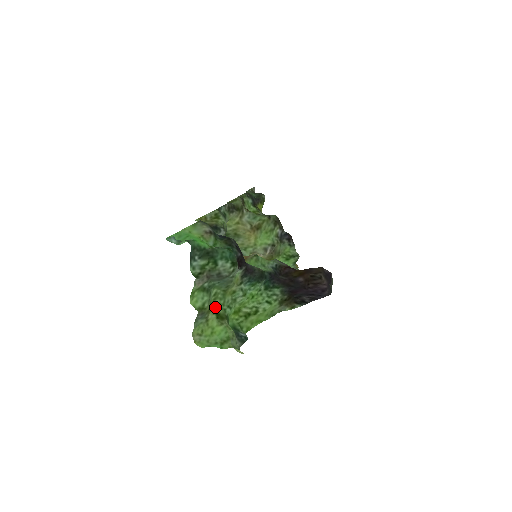
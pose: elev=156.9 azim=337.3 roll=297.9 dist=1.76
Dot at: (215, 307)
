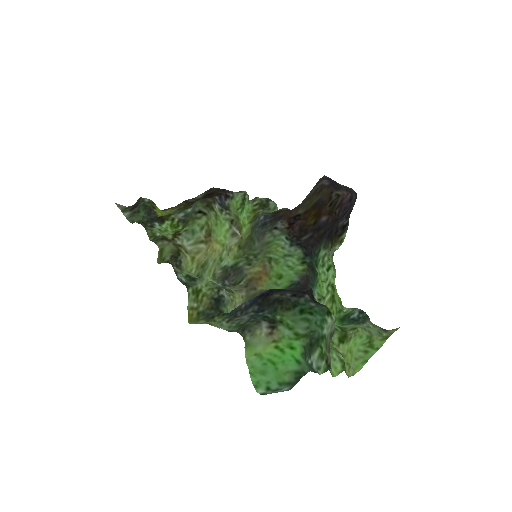
Dot at: (331, 341)
